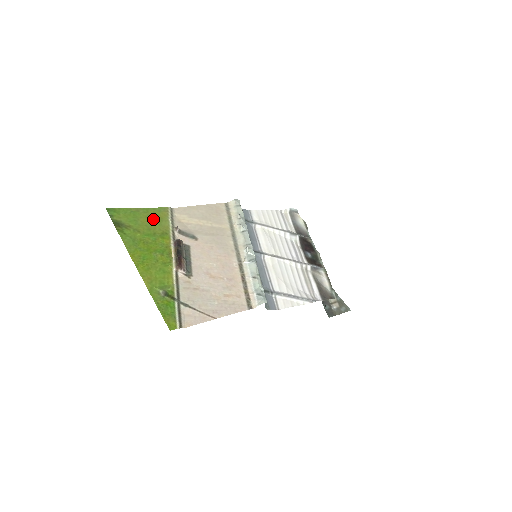
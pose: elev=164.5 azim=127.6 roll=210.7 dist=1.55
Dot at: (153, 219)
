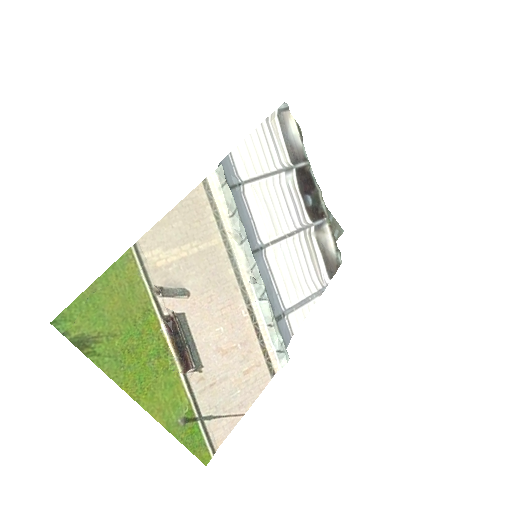
Dot at: (121, 293)
